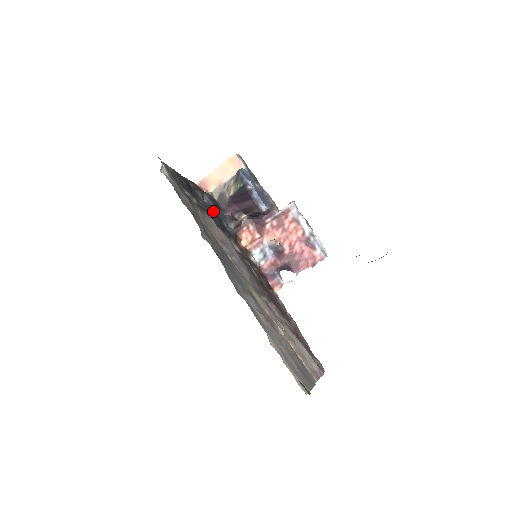
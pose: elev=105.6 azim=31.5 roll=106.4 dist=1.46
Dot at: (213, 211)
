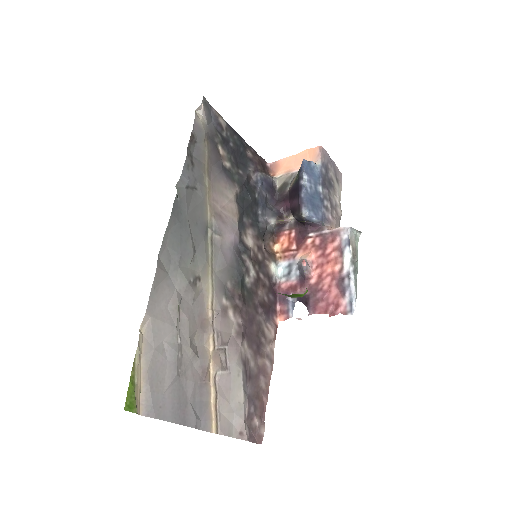
Dot at: (255, 192)
